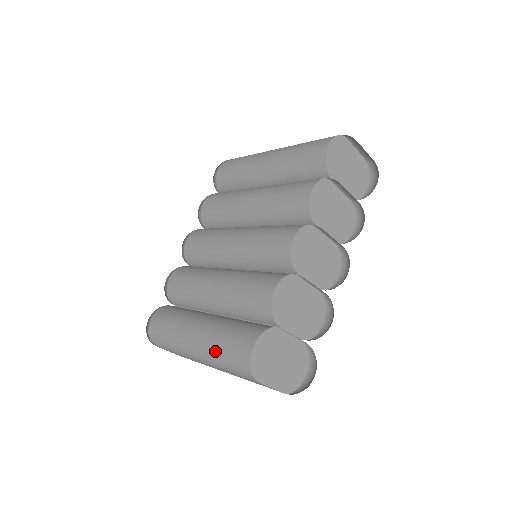
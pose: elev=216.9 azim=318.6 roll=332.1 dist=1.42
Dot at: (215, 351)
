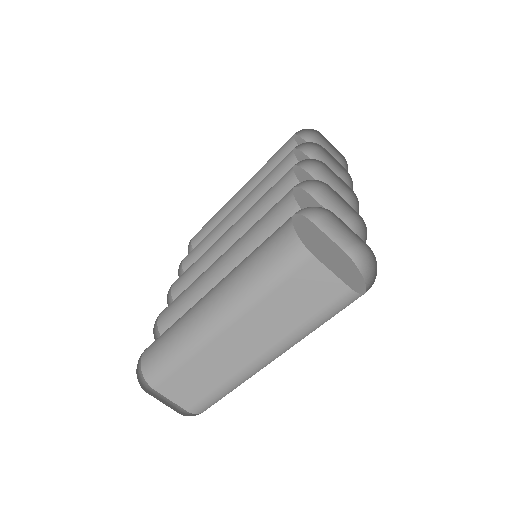
Dot at: (244, 274)
